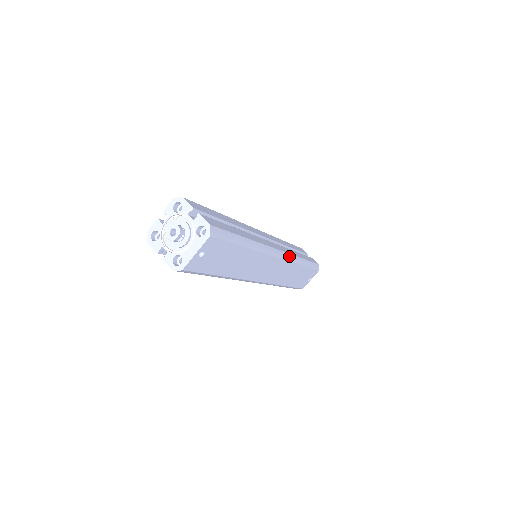
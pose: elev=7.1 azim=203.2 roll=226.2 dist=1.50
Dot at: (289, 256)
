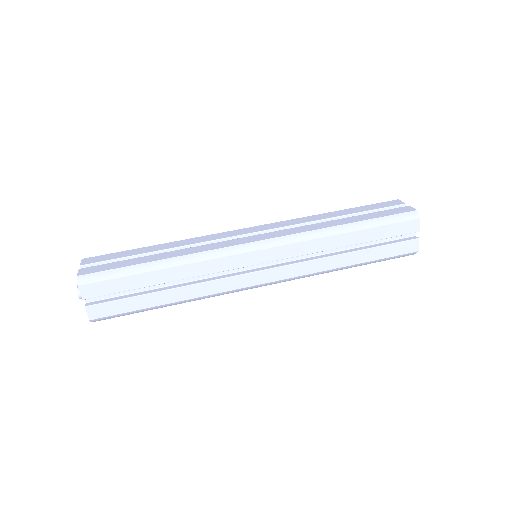
Dot at: (292, 279)
